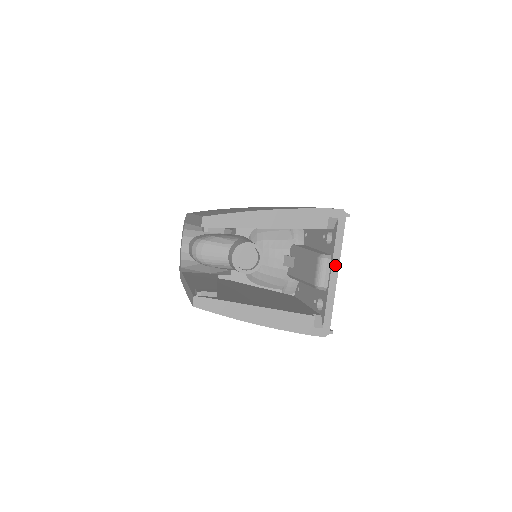
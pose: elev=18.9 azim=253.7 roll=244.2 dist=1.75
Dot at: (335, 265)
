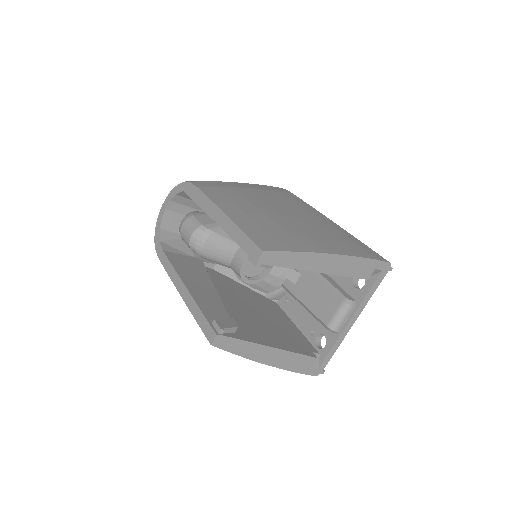
Dot at: (357, 314)
